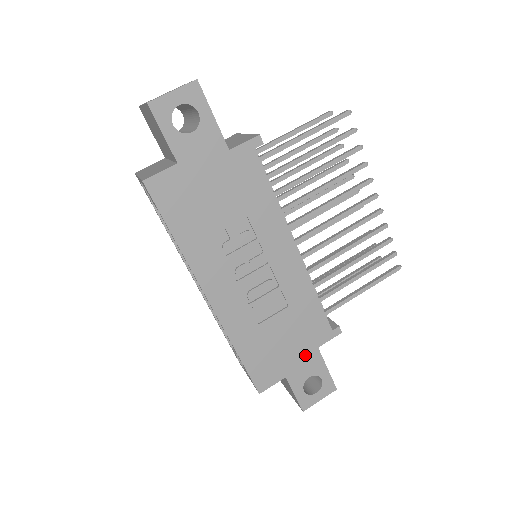
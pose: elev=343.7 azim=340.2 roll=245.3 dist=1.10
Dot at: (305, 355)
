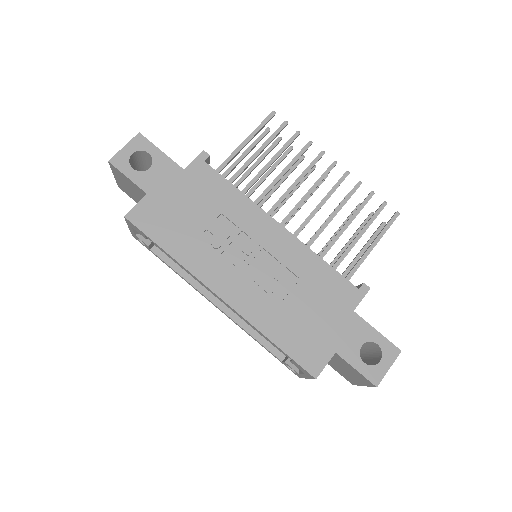
Dot at: (344, 323)
